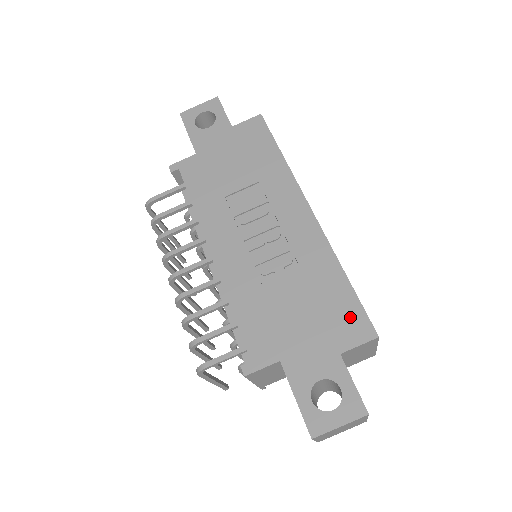
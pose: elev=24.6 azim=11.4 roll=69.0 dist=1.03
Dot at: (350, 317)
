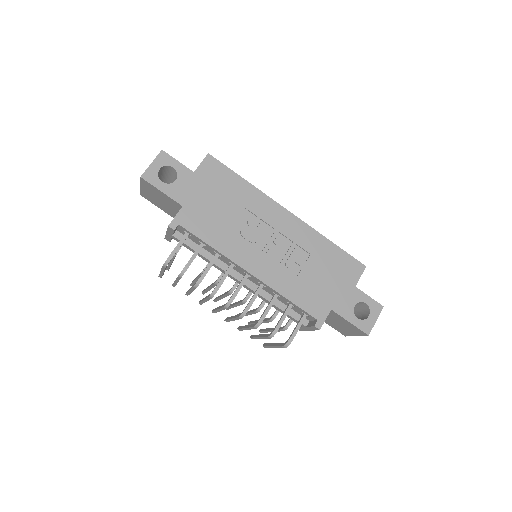
Dot at: (348, 264)
